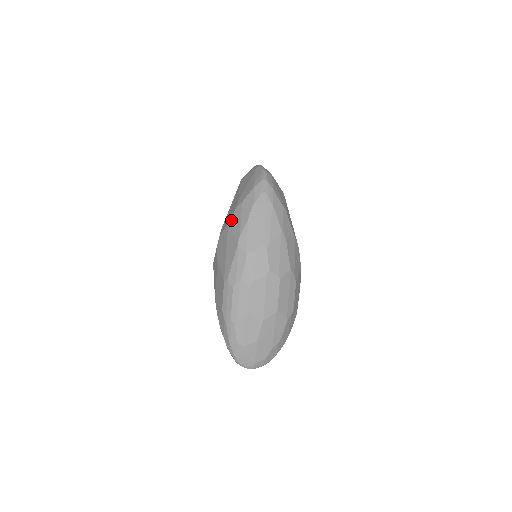
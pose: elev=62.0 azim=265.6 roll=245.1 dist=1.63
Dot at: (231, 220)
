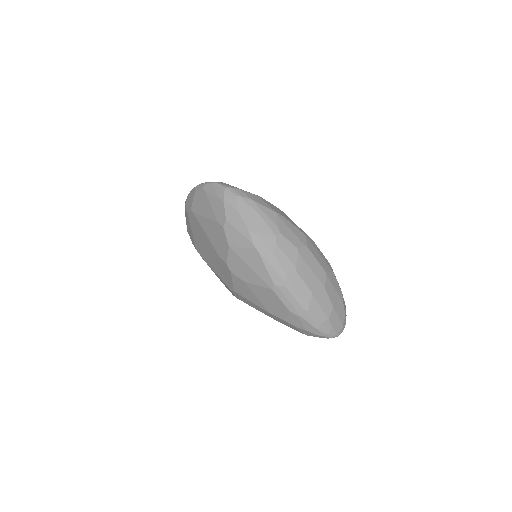
Dot at: (229, 241)
